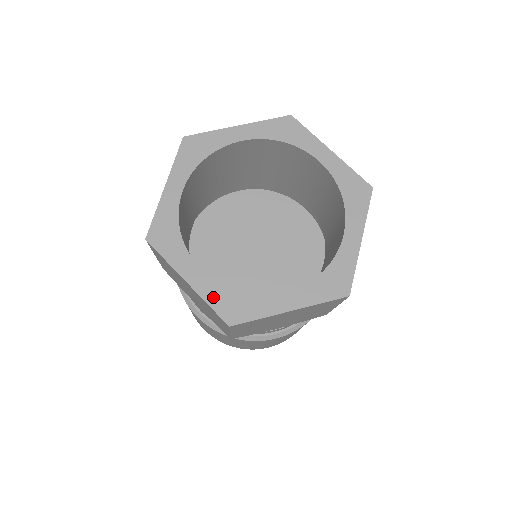
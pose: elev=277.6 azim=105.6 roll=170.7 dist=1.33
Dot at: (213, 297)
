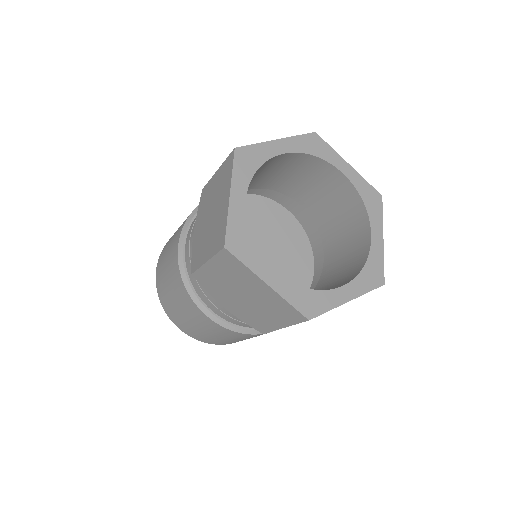
Dot at: (235, 222)
